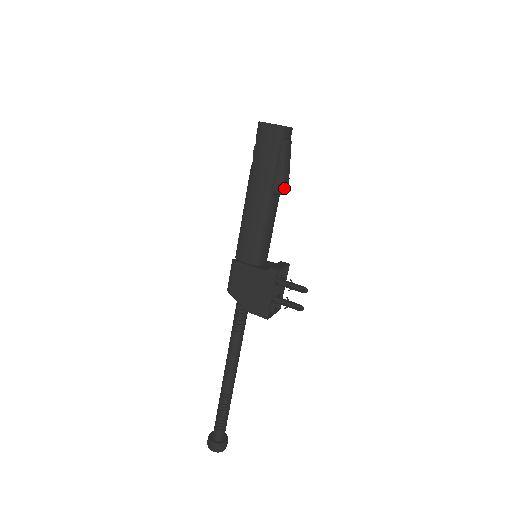
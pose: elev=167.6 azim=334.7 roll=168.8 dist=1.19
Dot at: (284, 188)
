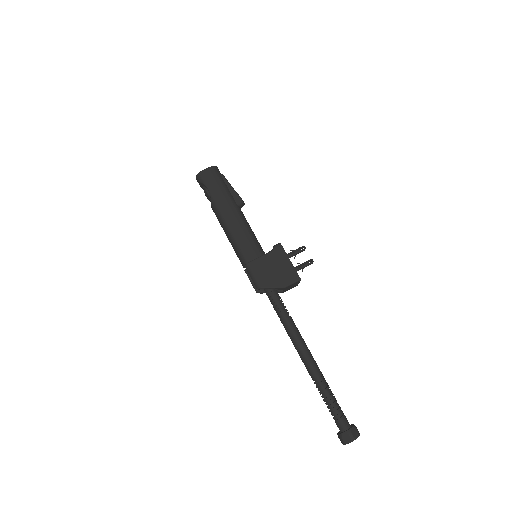
Dot at: (241, 199)
